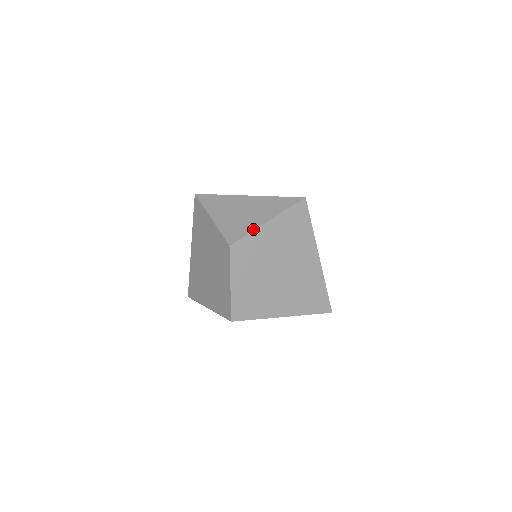
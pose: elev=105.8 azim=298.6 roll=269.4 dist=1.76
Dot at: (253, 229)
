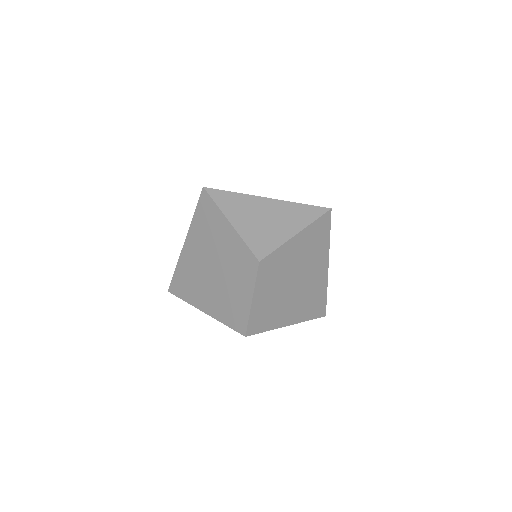
Dot at: (282, 242)
